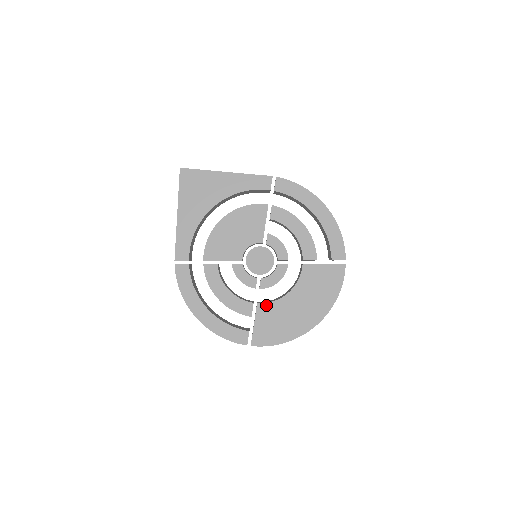
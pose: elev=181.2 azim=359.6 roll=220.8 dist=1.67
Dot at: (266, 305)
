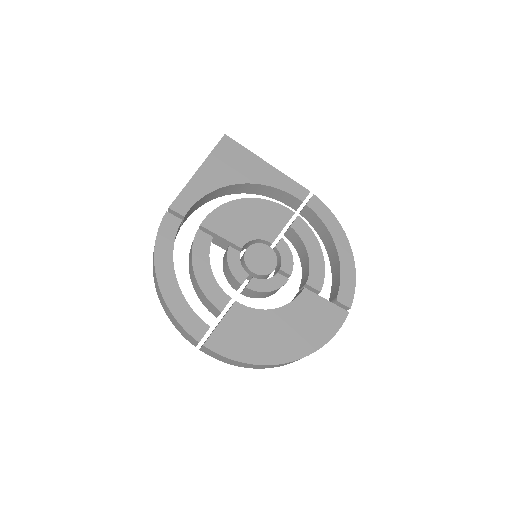
Dot at: (245, 308)
